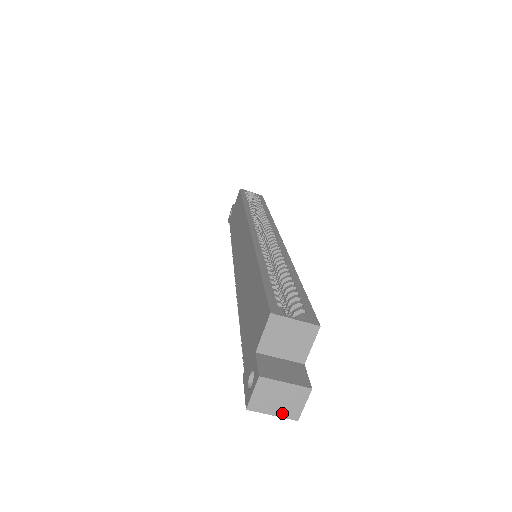
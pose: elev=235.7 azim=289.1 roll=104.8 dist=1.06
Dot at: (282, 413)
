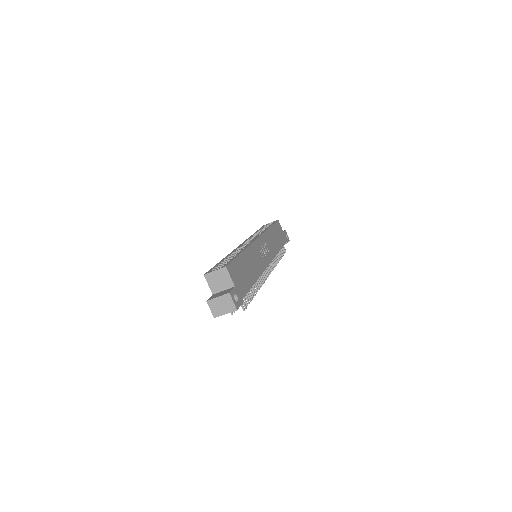
Dot at: (228, 311)
